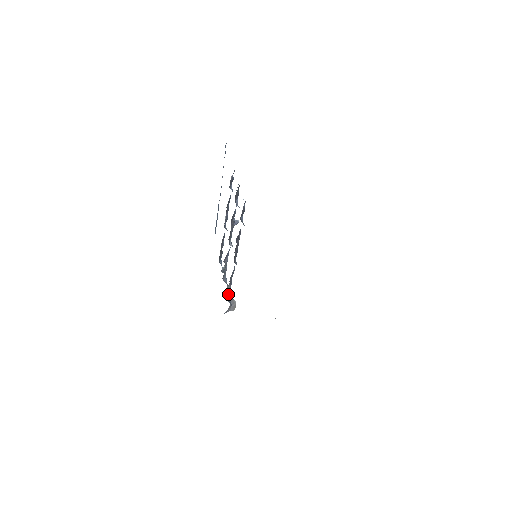
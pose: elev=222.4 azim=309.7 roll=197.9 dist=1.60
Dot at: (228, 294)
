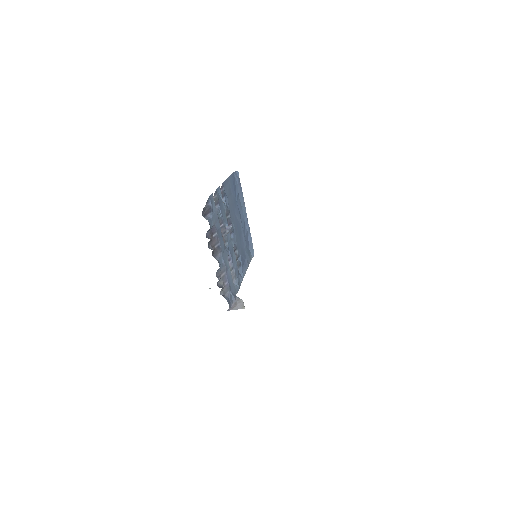
Dot at: (226, 291)
